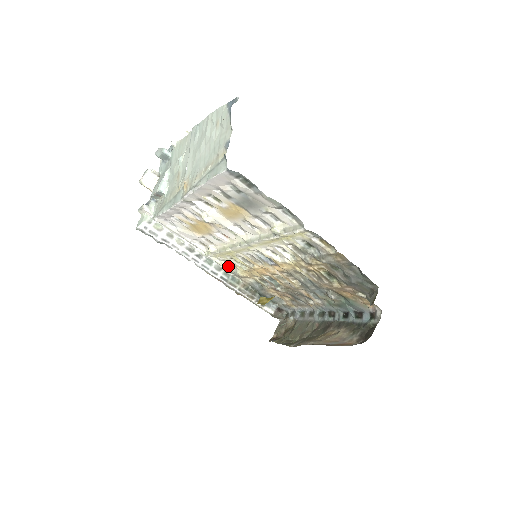
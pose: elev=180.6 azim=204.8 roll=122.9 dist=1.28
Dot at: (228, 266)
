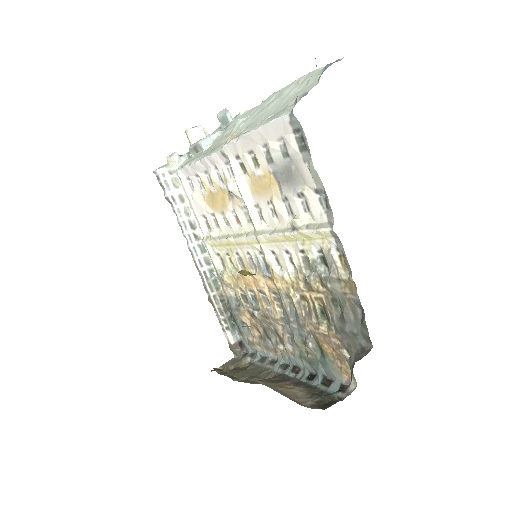
Dot at: (218, 264)
